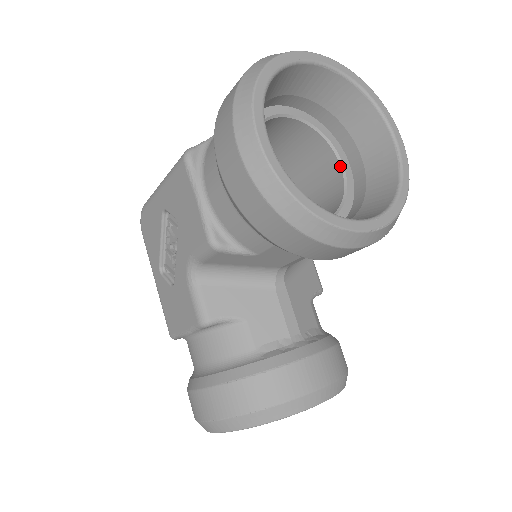
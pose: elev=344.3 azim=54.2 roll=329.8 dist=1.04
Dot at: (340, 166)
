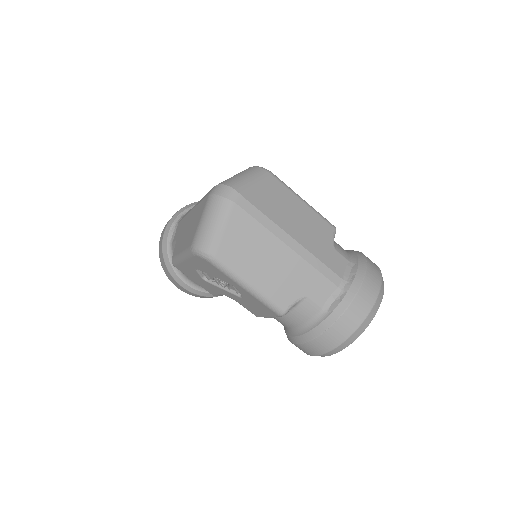
Dot at: occluded
